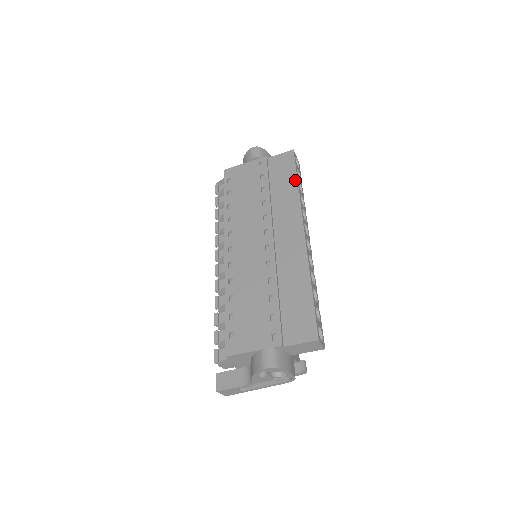
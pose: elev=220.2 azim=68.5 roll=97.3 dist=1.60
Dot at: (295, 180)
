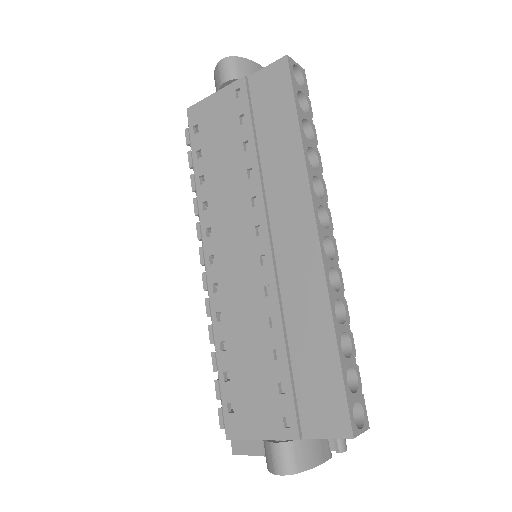
Dot at: (294, 123)
